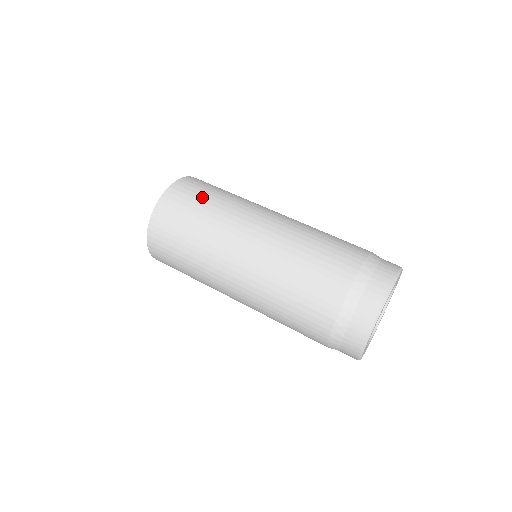
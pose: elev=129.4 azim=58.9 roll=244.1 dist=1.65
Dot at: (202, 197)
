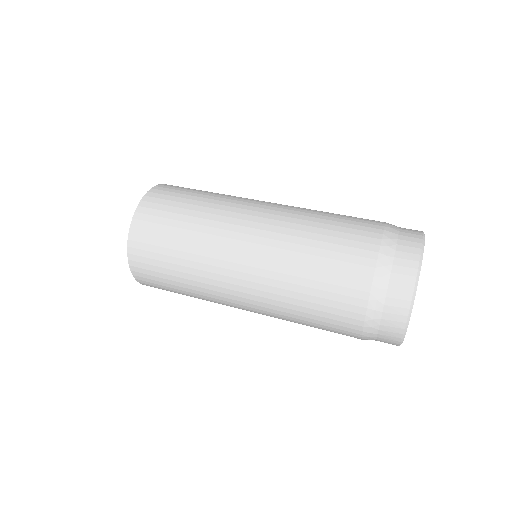
Dot at: (178, 209)
